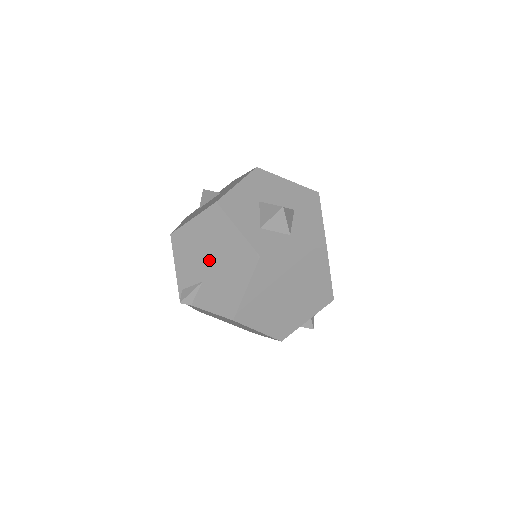
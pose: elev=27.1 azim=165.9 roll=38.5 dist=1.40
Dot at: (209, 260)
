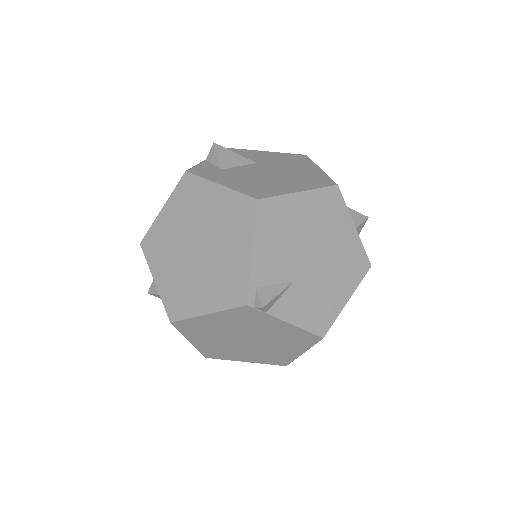
Dot at: (311, 254)
